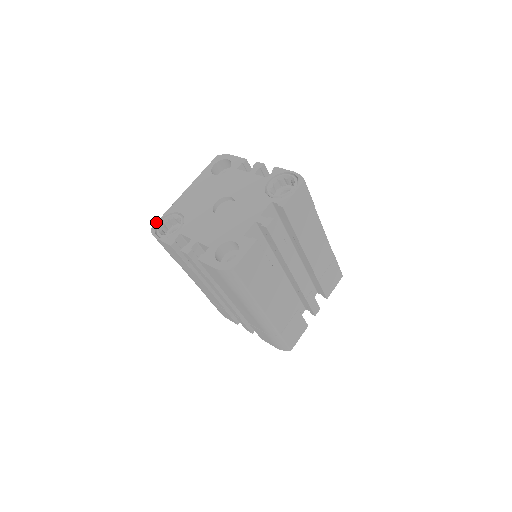
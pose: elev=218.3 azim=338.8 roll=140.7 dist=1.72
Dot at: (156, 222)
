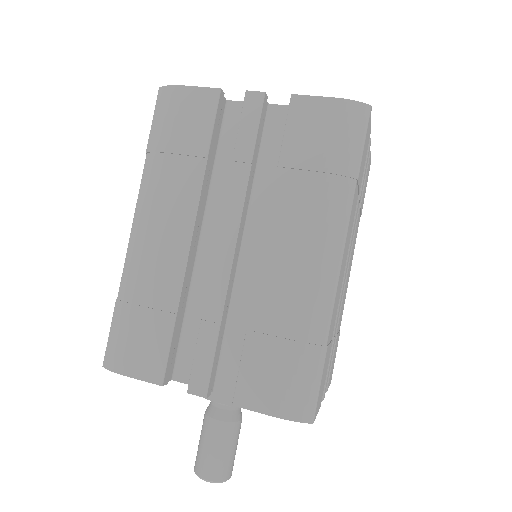
Dot at: occluded
